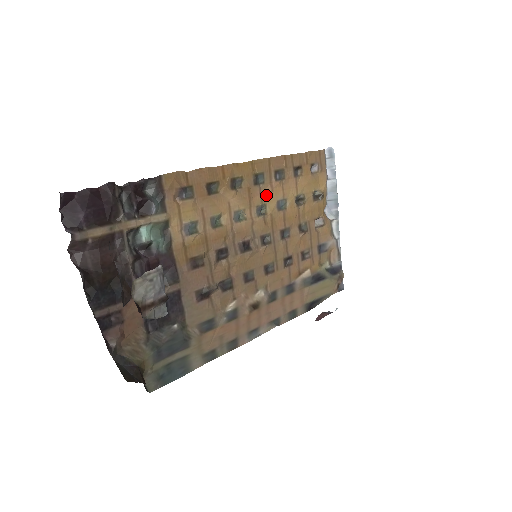
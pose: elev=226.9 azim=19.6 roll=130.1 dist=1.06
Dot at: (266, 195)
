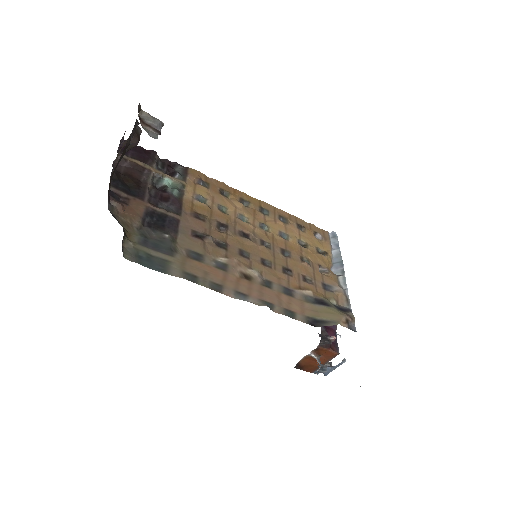
Dot at: (270, 223)
